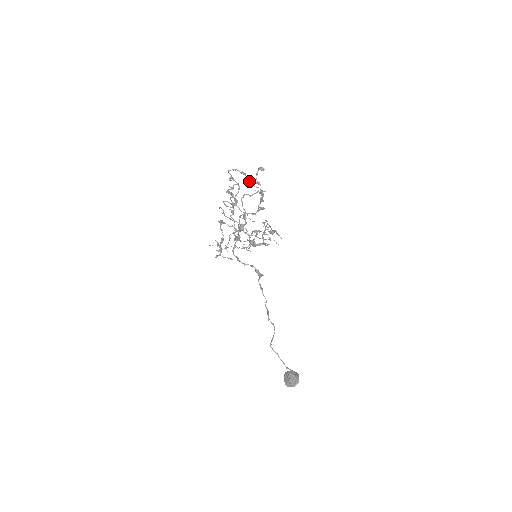
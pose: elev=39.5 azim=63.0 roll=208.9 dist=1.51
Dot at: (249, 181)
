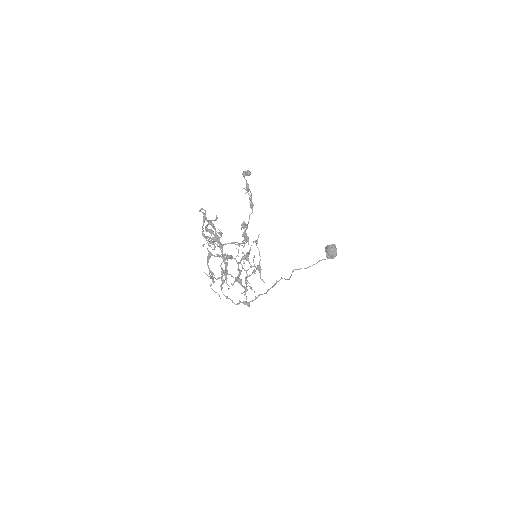
Dot at: (219, 243)
